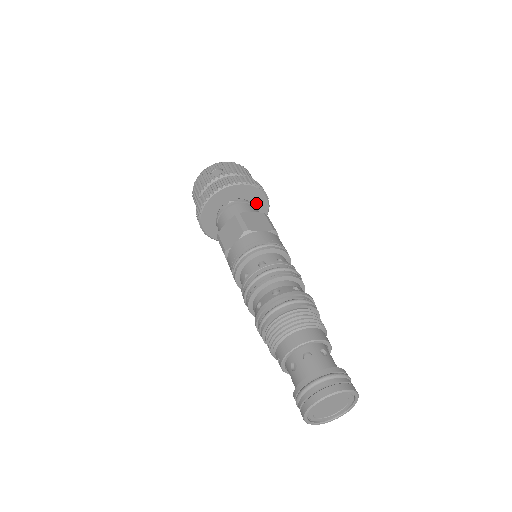
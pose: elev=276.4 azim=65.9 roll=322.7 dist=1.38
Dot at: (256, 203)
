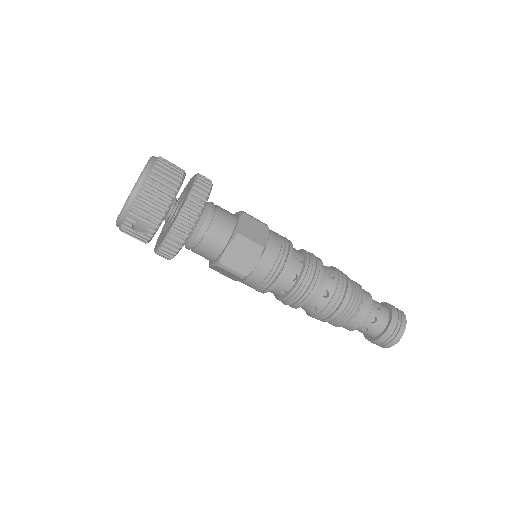
Dot at: occluded
